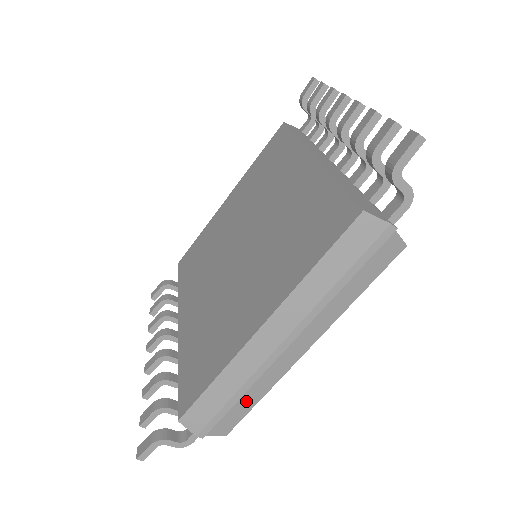
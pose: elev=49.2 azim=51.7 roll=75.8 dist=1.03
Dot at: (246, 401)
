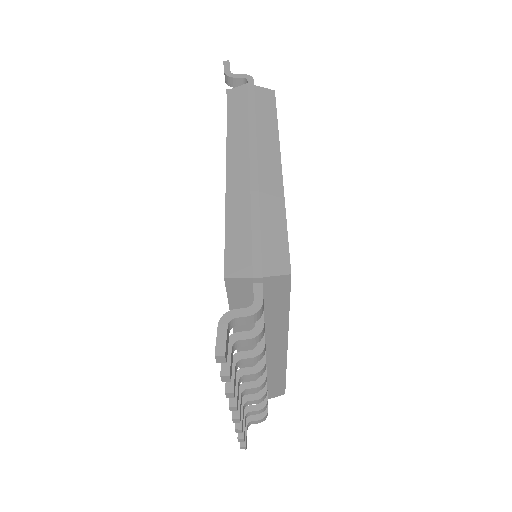
Dot at: (272, 225)
